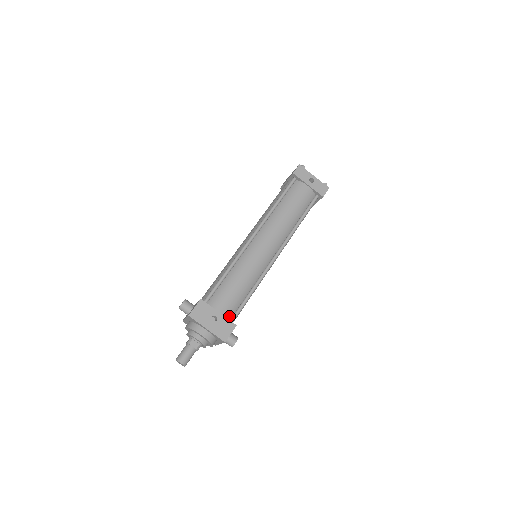
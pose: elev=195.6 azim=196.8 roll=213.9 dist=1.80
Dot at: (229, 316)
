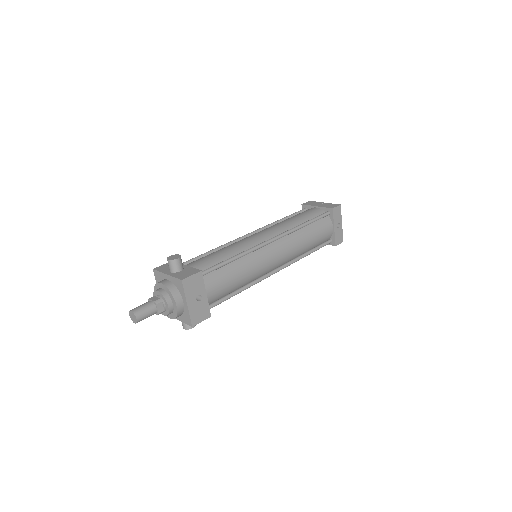
Dot at: (209, 302)
